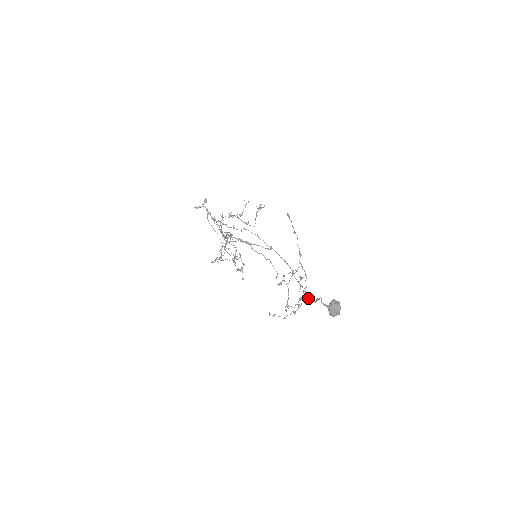
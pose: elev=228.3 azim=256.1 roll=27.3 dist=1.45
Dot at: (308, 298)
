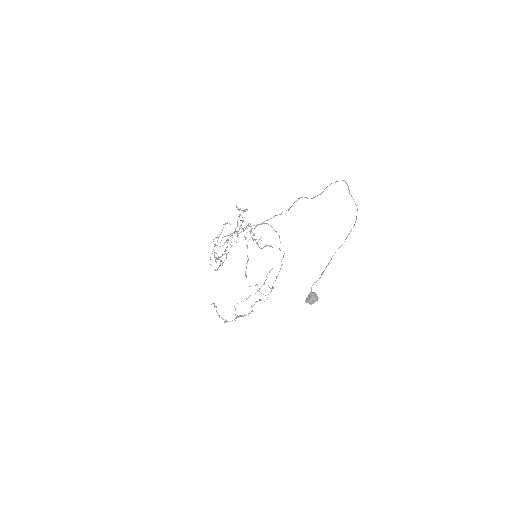
Dot at: occluded
